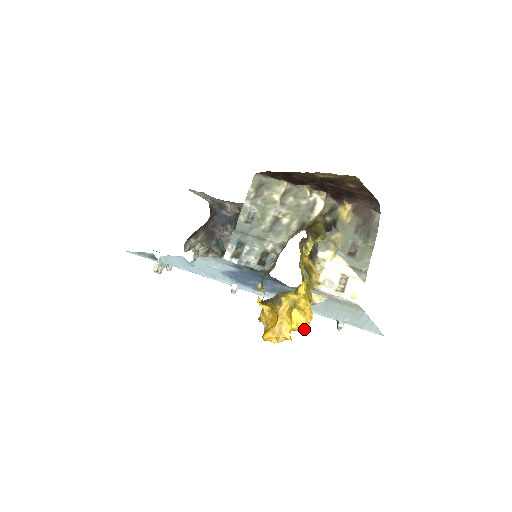
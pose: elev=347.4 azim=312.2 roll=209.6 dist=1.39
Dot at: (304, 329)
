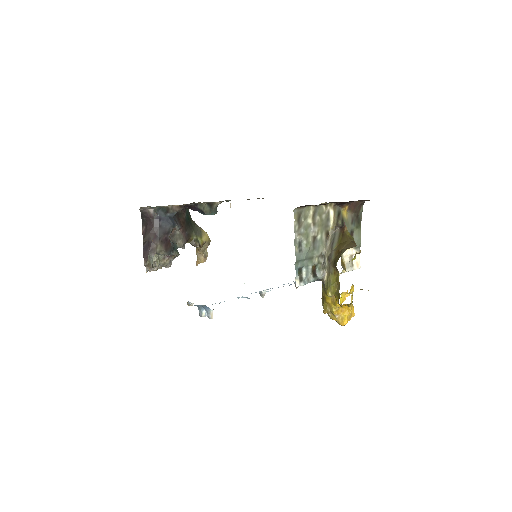
Dot at: occluded
